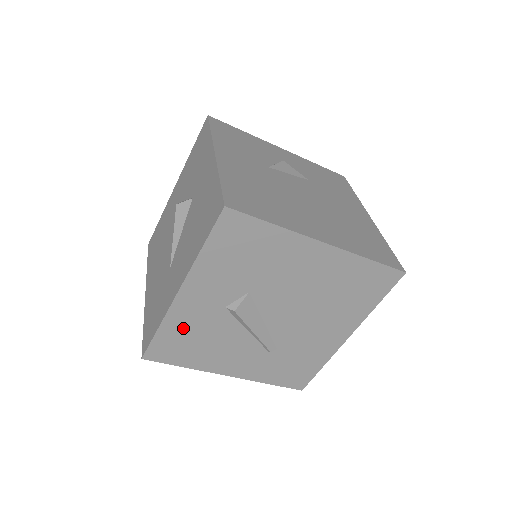
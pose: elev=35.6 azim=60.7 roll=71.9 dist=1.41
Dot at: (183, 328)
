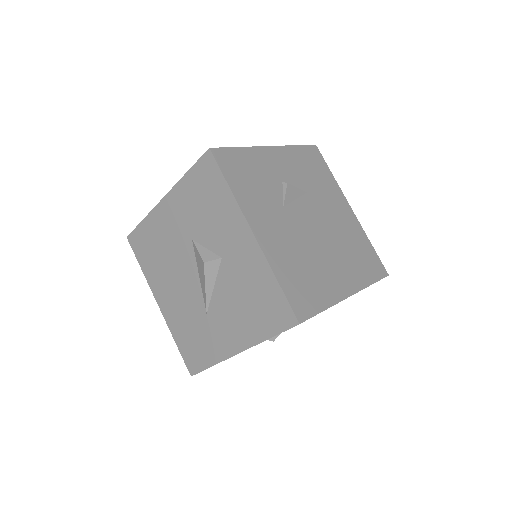
Dot at: occluded
